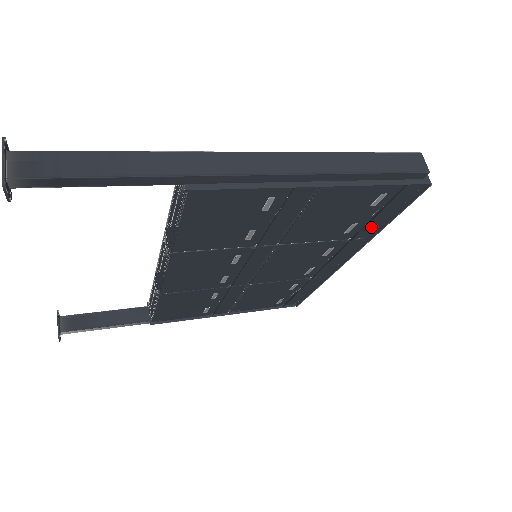
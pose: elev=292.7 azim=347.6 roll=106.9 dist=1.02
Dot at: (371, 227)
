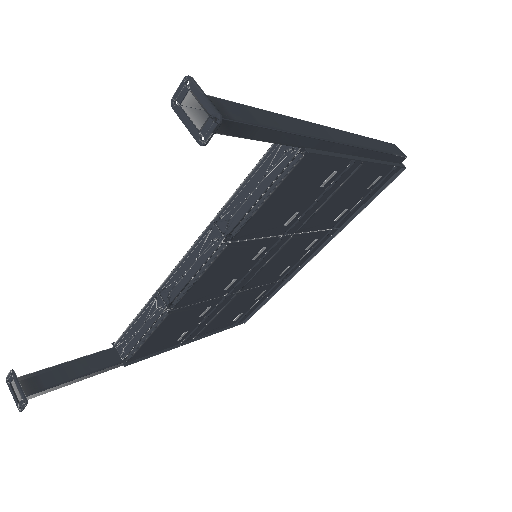
Dot at: (349, 215)
